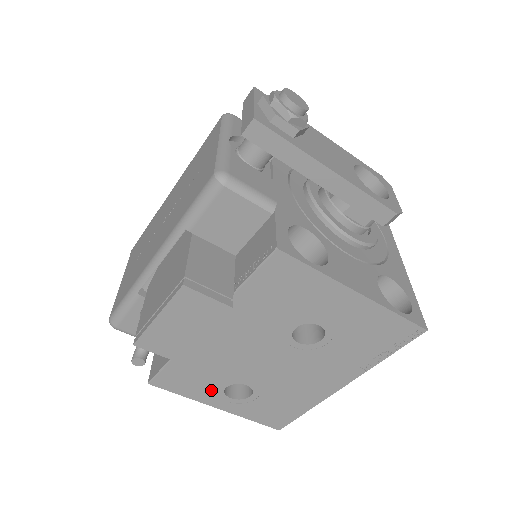
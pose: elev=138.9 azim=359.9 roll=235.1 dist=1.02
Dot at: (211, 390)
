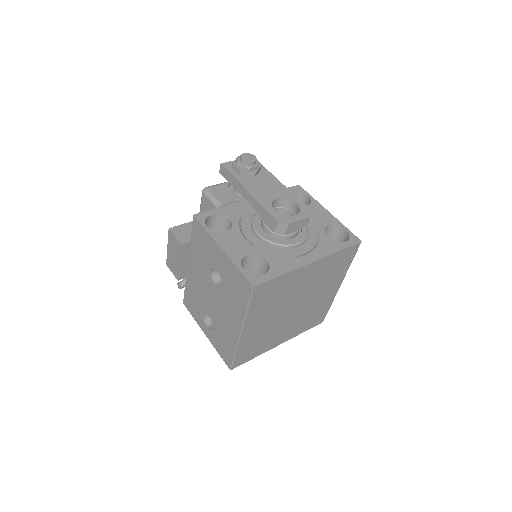
Dot at: (200, 316)
